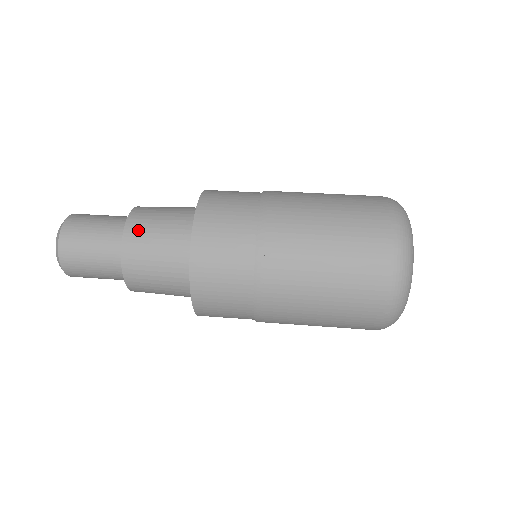
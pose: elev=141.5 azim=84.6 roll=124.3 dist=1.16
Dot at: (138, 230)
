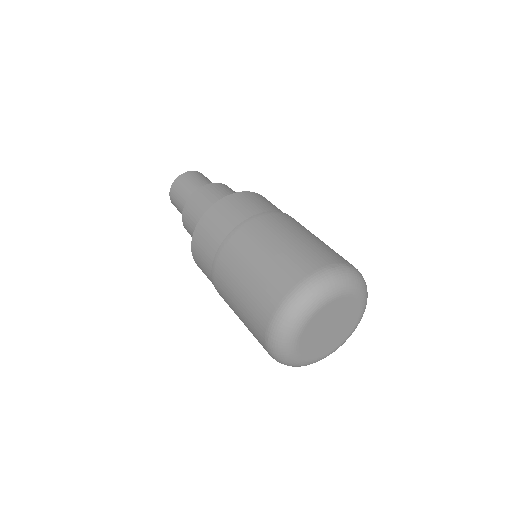
Dot at: (200, 195)
